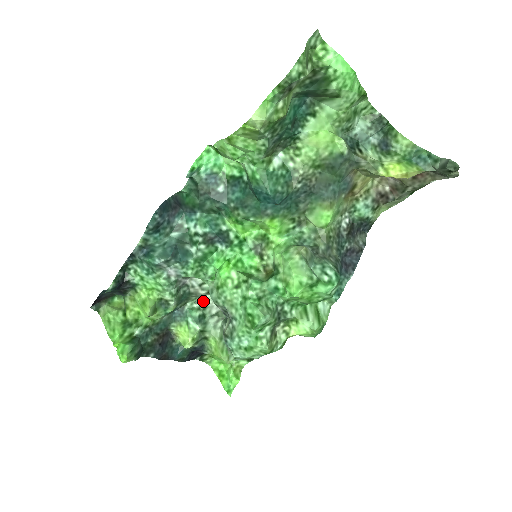
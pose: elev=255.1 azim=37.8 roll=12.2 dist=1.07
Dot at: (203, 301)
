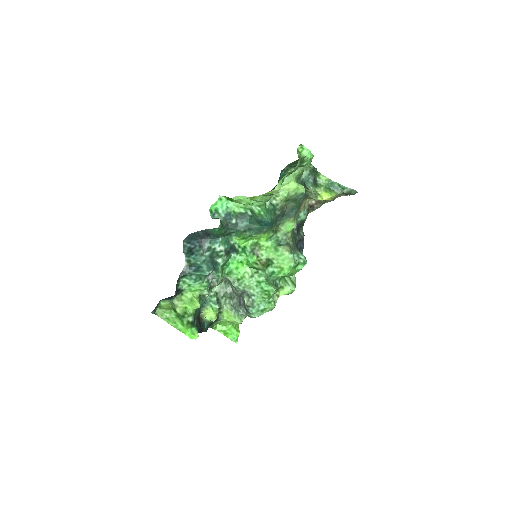
Dot at: (215, 290)
